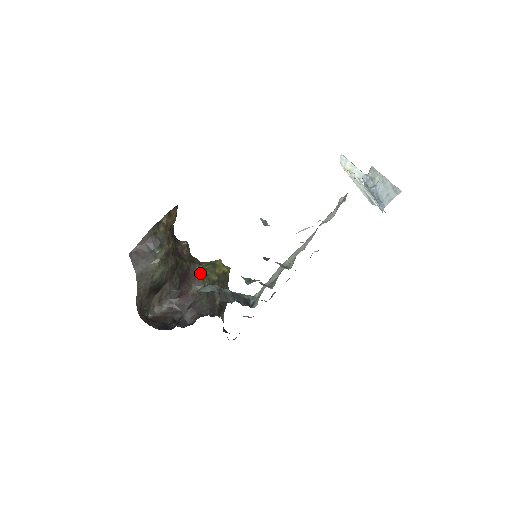
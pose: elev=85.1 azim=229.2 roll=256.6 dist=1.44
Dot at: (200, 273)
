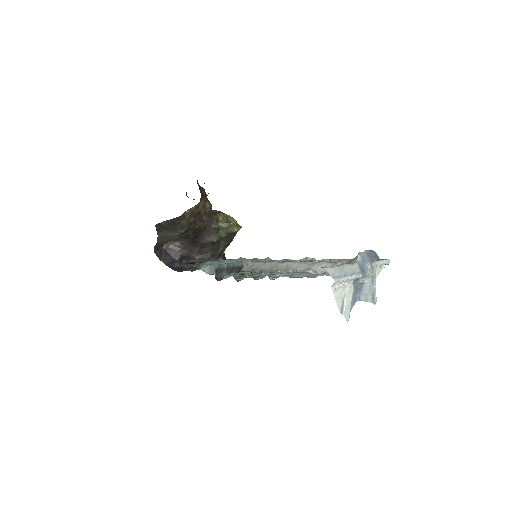
Dot at: (213, 231)
